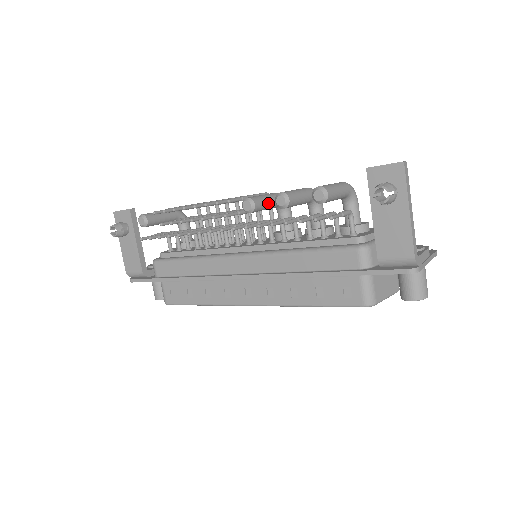
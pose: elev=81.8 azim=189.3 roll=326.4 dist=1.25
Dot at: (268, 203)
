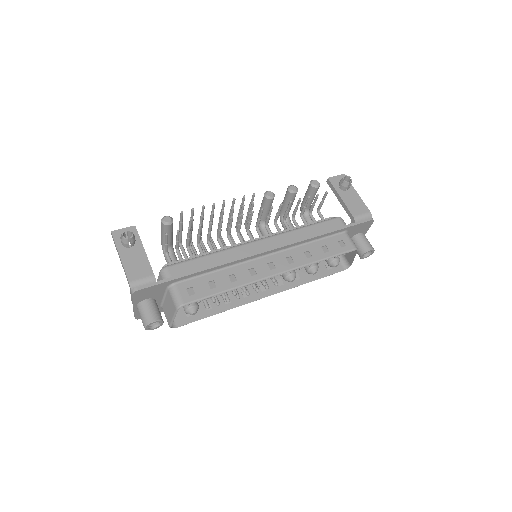
Dot at: occluded
